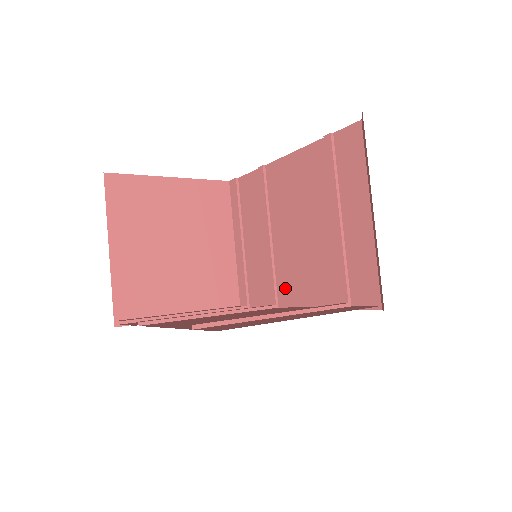
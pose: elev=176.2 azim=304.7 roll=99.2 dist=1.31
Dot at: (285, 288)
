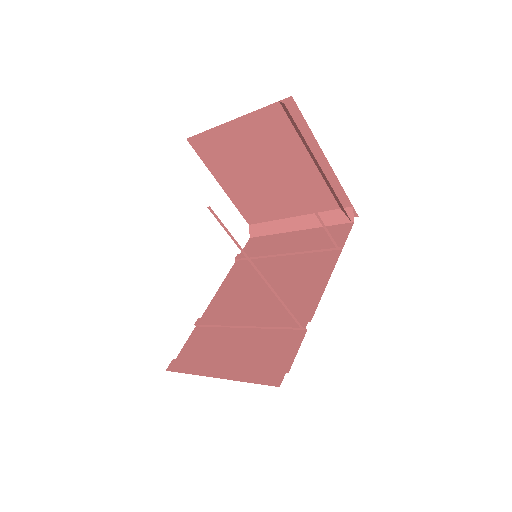
Dot at: (296, 309)
